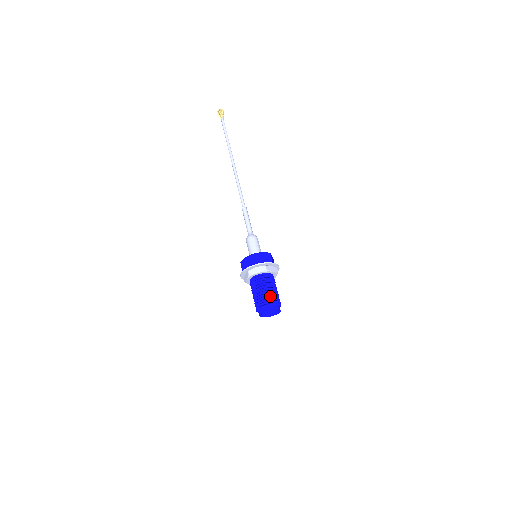
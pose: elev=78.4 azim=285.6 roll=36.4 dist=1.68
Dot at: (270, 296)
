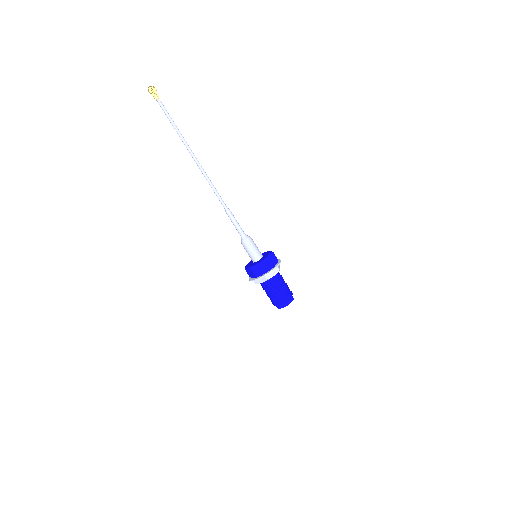
Dot at: (279, 297)
